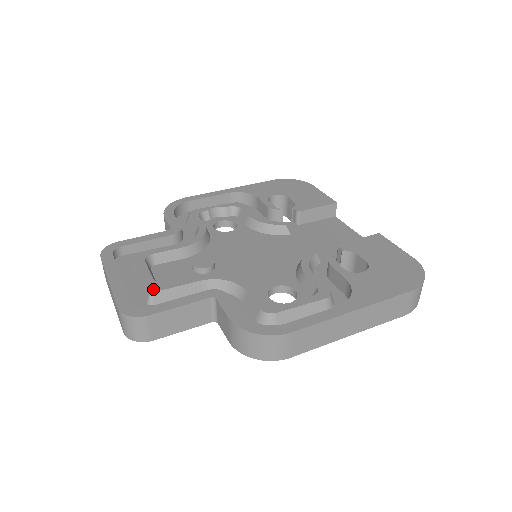
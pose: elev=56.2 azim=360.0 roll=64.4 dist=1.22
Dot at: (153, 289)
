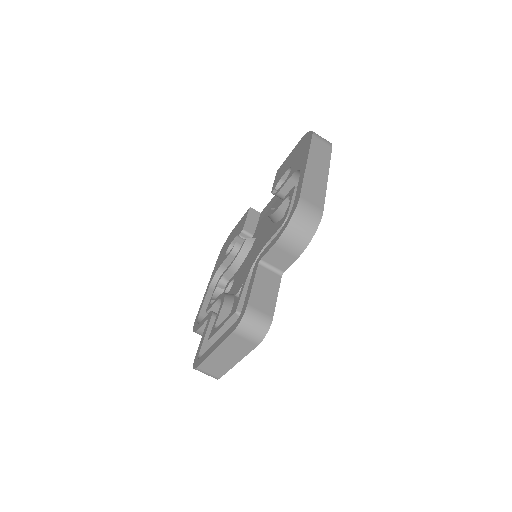
Dot at: (234, 311)
